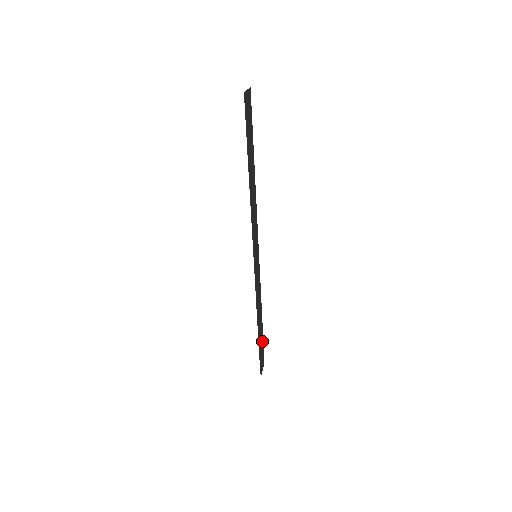
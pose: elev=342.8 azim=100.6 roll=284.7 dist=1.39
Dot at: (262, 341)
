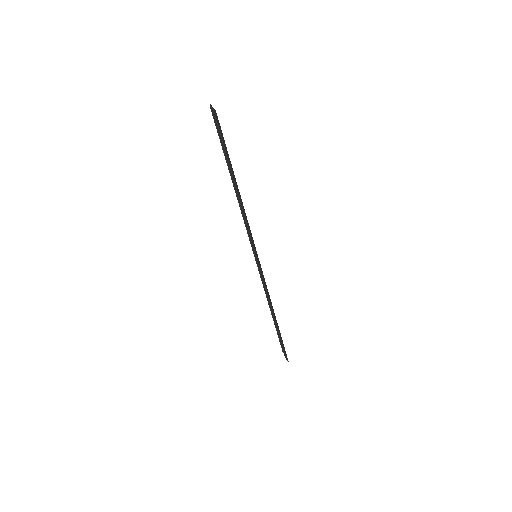
Dot at: occluded
